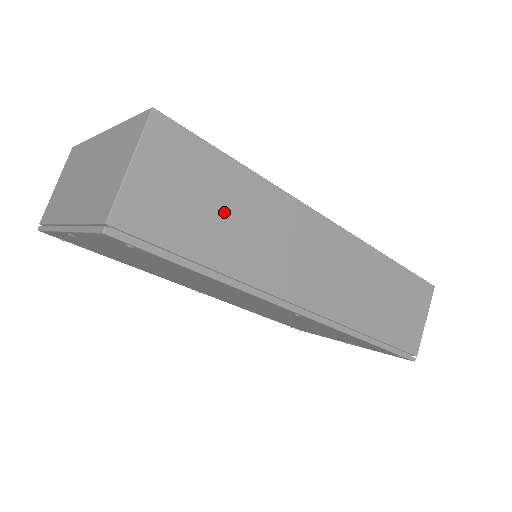
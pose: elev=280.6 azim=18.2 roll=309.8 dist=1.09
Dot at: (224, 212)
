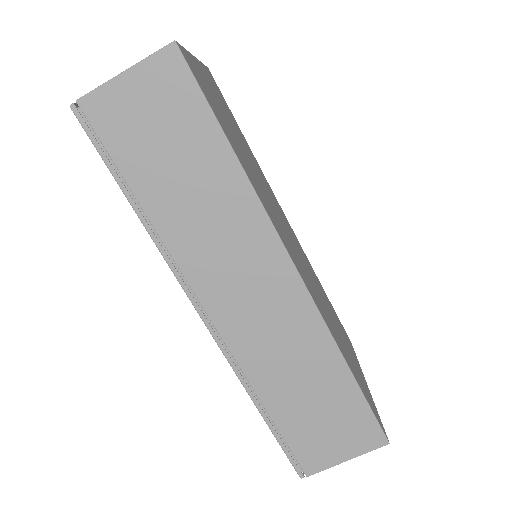
Dot at: (183, 170)
